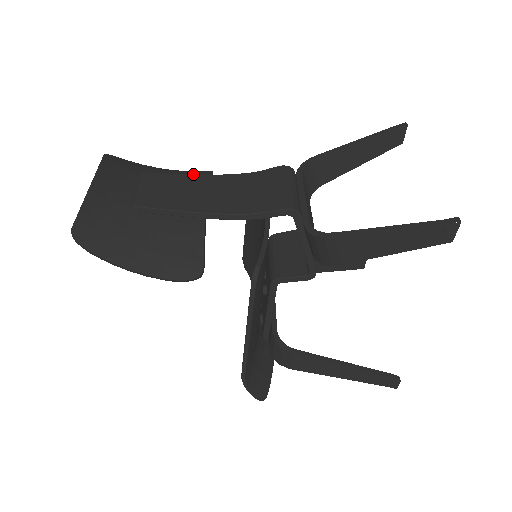
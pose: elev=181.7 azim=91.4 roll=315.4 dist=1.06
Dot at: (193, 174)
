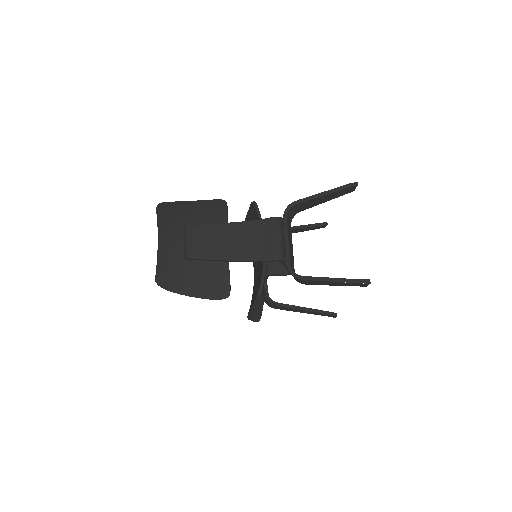
Dot at: (215, 208)
